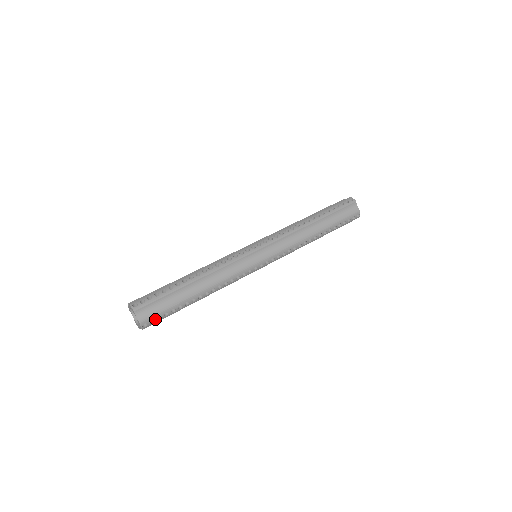
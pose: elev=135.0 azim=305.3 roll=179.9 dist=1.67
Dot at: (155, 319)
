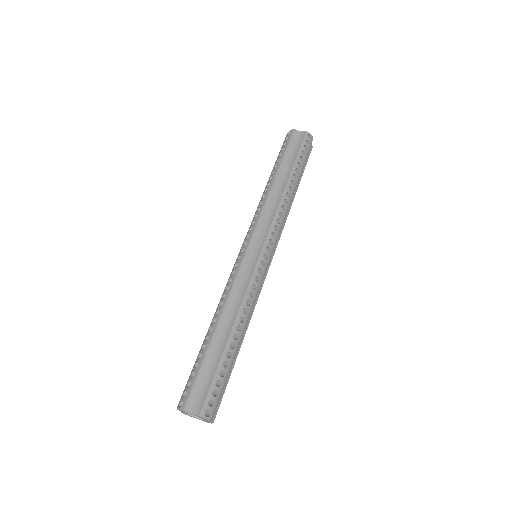
Dot at: (211, 398)
